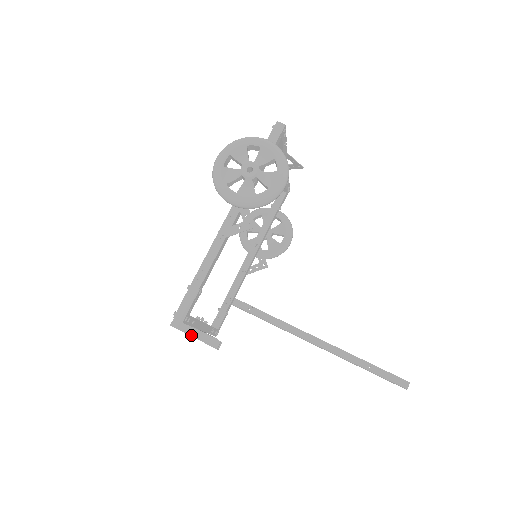
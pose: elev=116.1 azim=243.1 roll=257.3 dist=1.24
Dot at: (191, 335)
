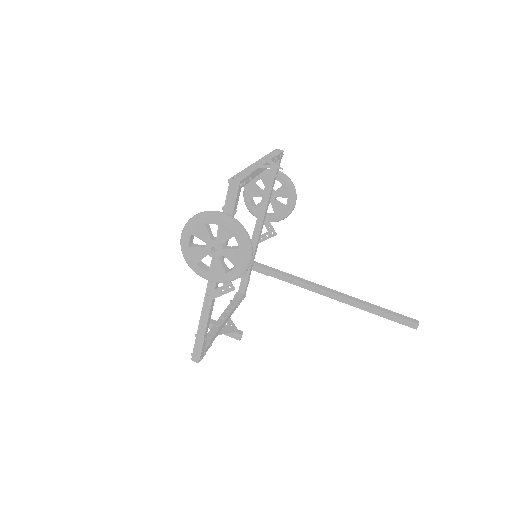
Dot at: occluded
